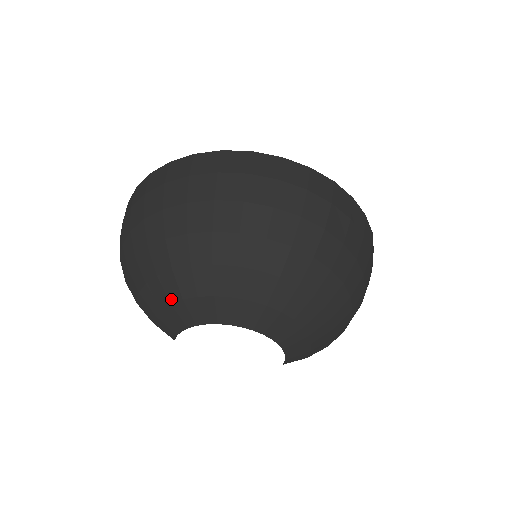
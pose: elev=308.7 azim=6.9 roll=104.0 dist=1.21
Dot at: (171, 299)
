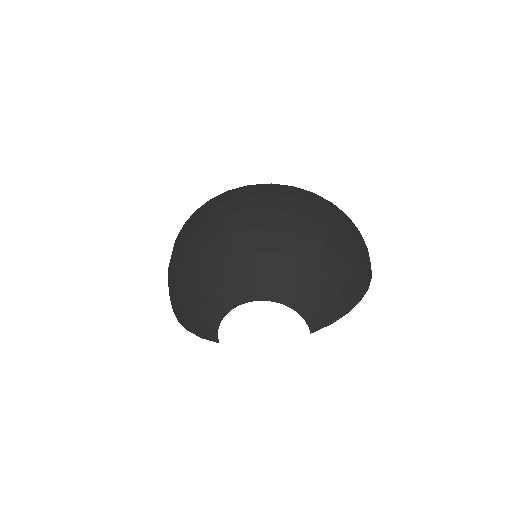
Dot at: (202, 304)
